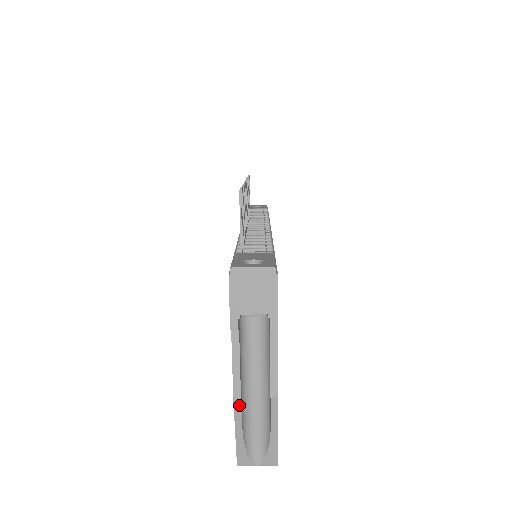
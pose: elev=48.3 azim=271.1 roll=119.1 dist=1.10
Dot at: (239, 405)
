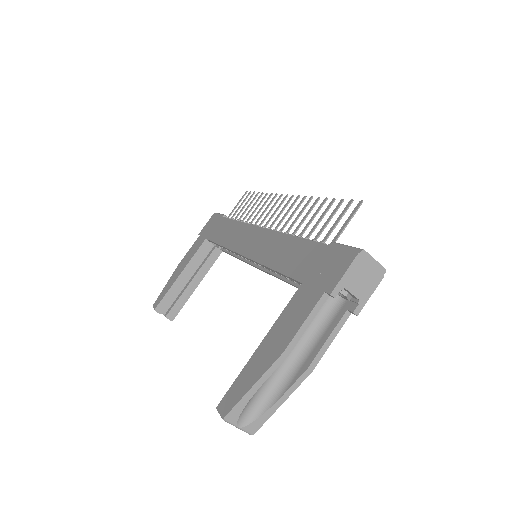
Dot at: (281, 361)
